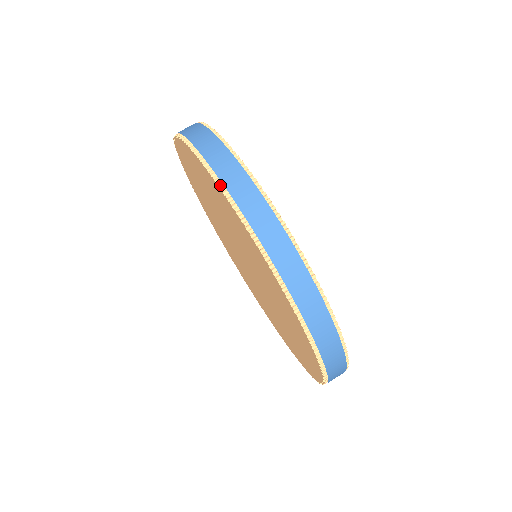
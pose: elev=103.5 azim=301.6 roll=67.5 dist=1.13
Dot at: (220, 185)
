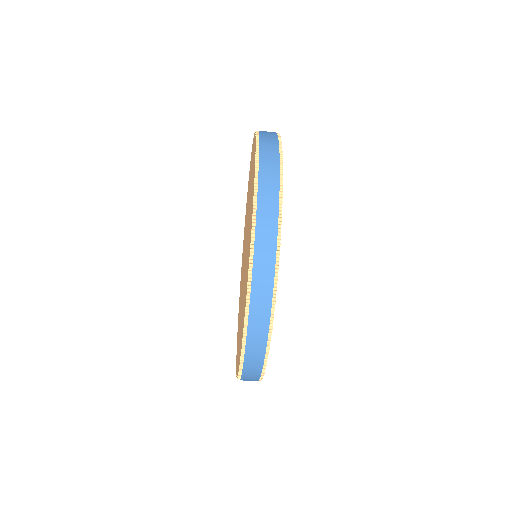
Dot at: (252, 244)
